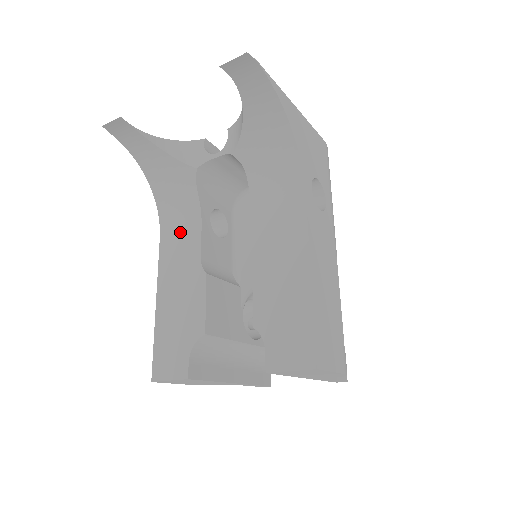
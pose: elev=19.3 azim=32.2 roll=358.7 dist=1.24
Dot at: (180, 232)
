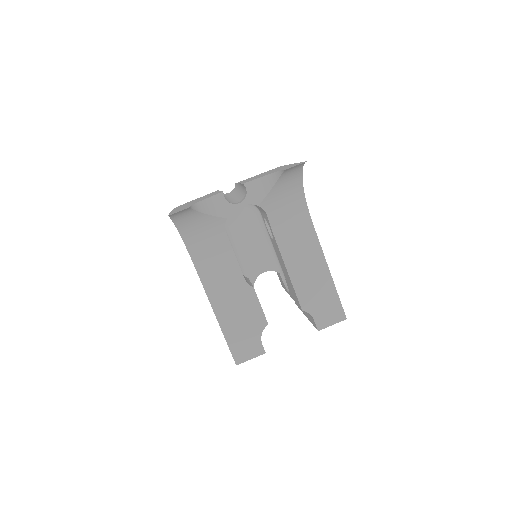
Dot at: (216, 263)
